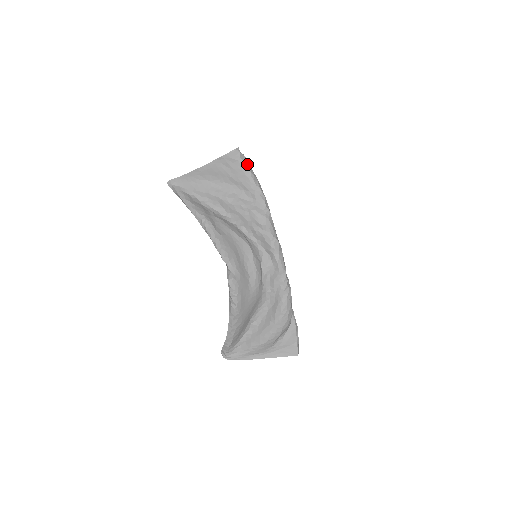
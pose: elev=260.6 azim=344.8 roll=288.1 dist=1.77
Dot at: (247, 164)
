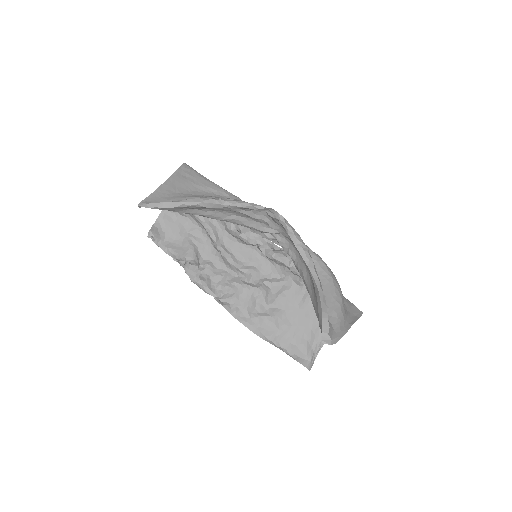
Dot at: (200, 174)
